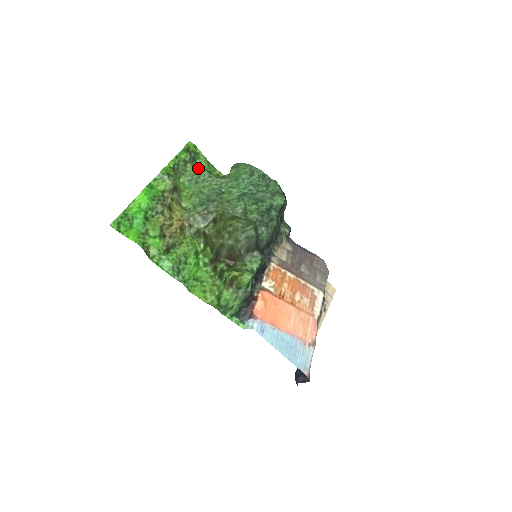
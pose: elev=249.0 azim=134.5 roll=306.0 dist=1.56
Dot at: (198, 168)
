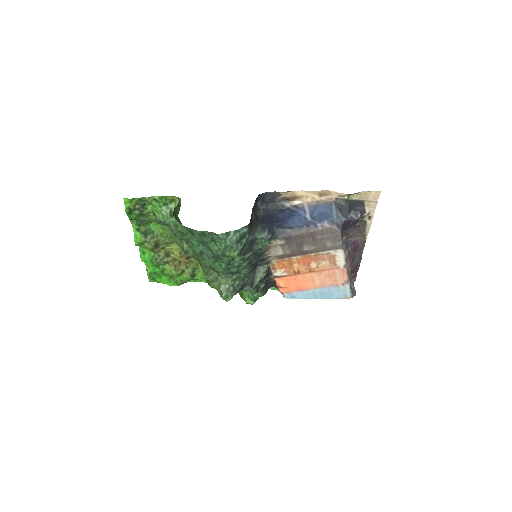
Dot at: (153, 209)
